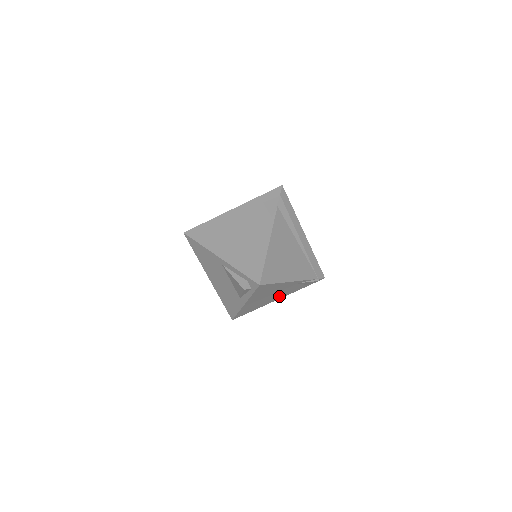
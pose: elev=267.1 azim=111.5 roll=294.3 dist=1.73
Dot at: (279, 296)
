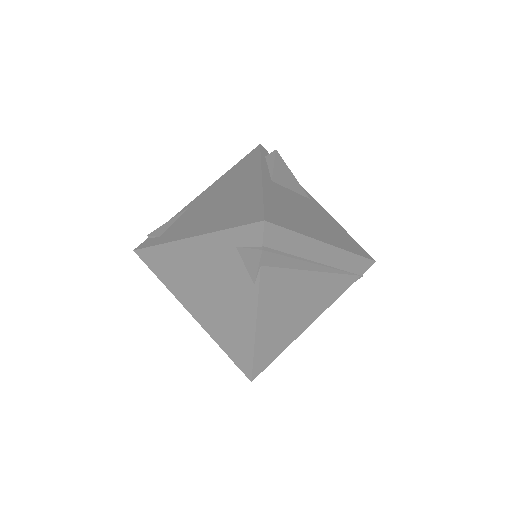
Dot at: occluded
